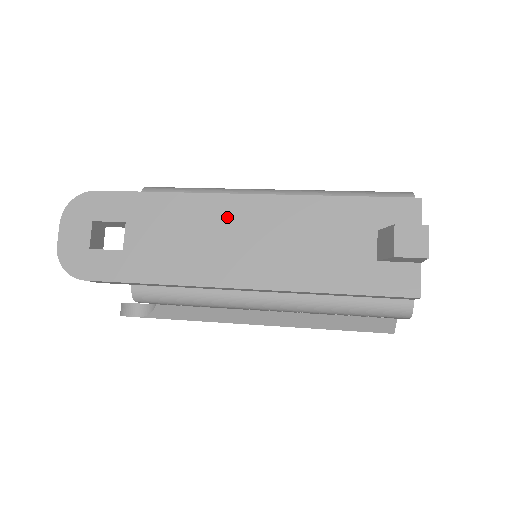
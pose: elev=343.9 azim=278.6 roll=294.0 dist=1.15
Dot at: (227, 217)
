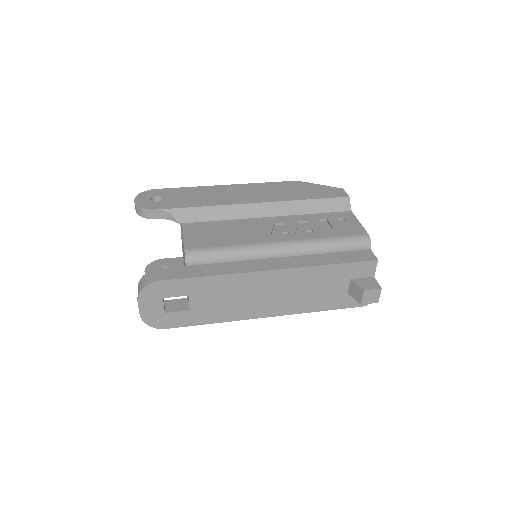
Dot at: (259, 284)
